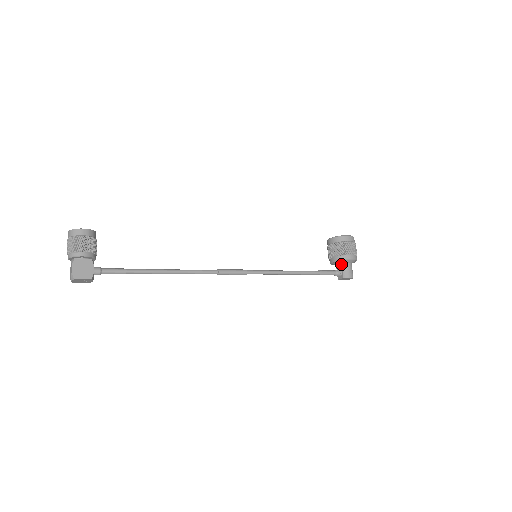
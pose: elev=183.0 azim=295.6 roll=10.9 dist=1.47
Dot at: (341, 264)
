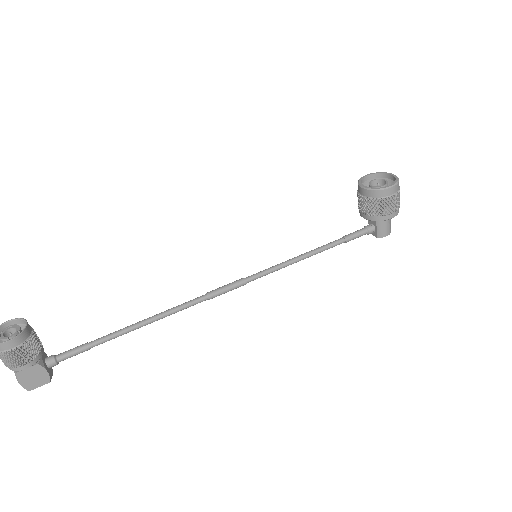
Dot at: (375, 221)
